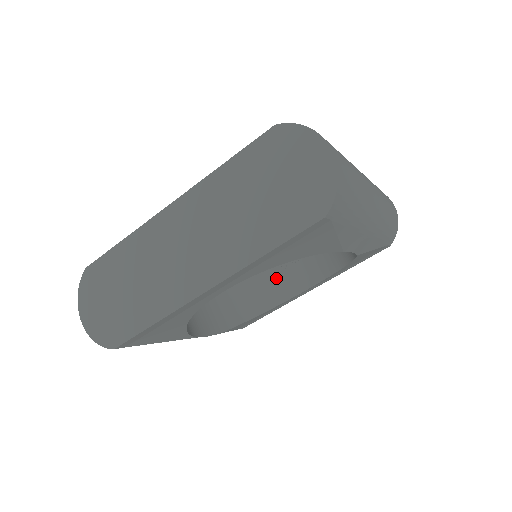
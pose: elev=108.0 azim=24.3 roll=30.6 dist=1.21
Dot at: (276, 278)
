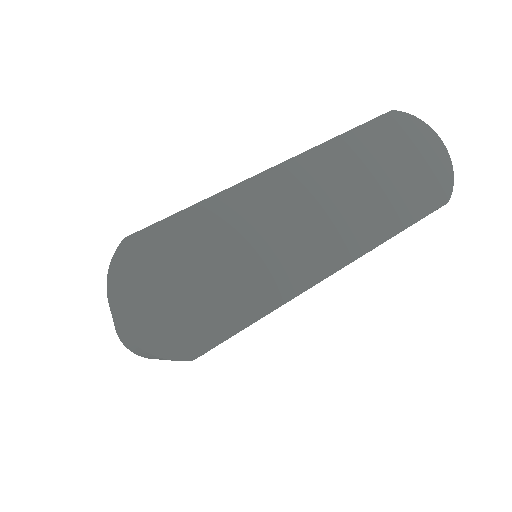
Dot at: occluded
